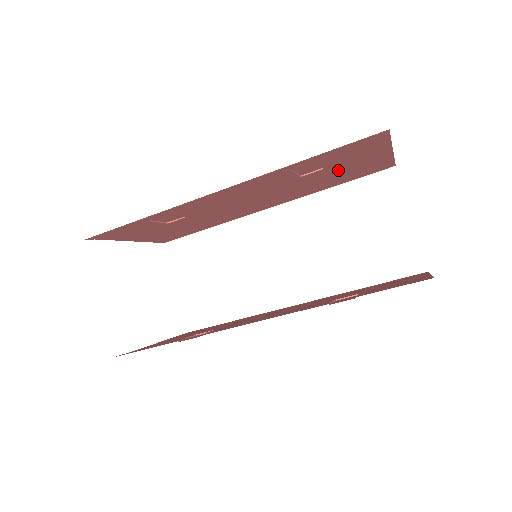
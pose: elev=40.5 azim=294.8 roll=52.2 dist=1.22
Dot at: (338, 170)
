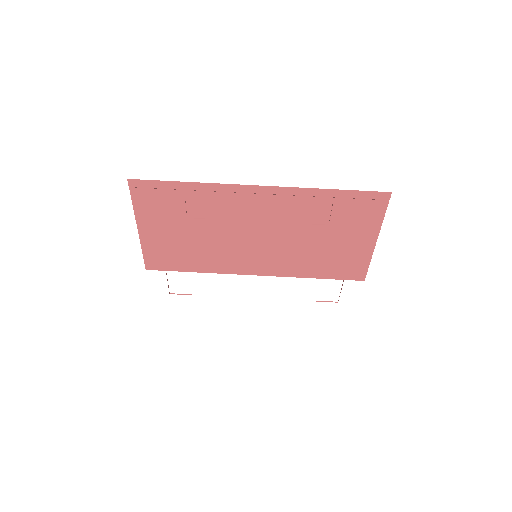
Dot at: (333, 241)
